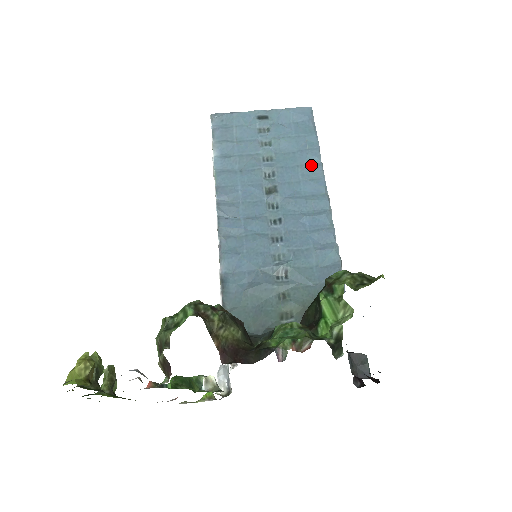
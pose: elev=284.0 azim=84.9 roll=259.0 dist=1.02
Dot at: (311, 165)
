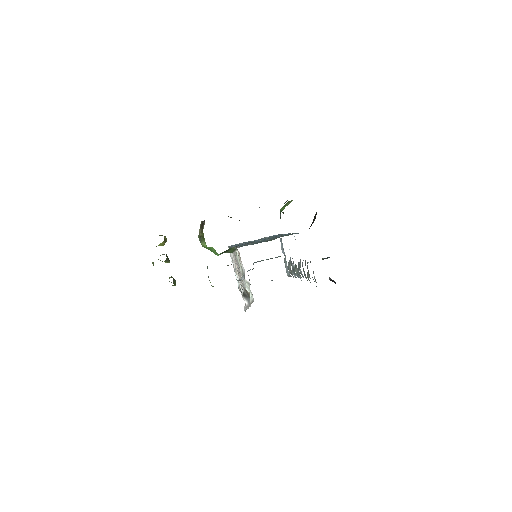
Dot at: occluded
